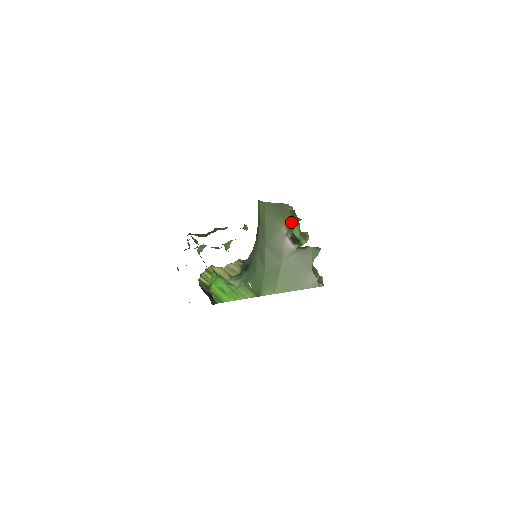
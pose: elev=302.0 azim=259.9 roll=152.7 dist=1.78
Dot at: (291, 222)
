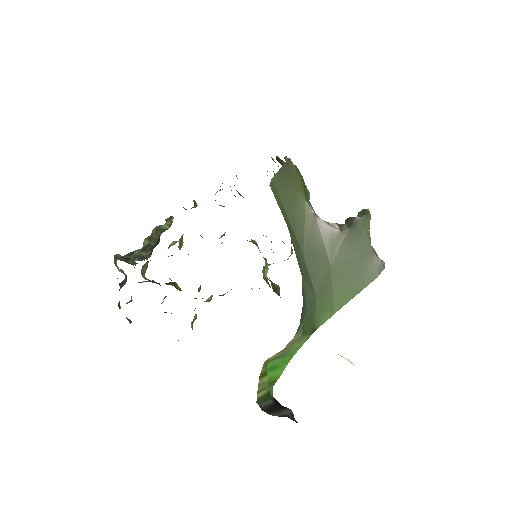
Dot at: occluded
